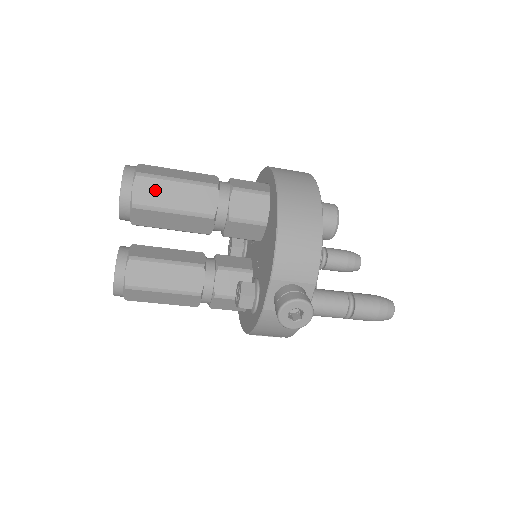
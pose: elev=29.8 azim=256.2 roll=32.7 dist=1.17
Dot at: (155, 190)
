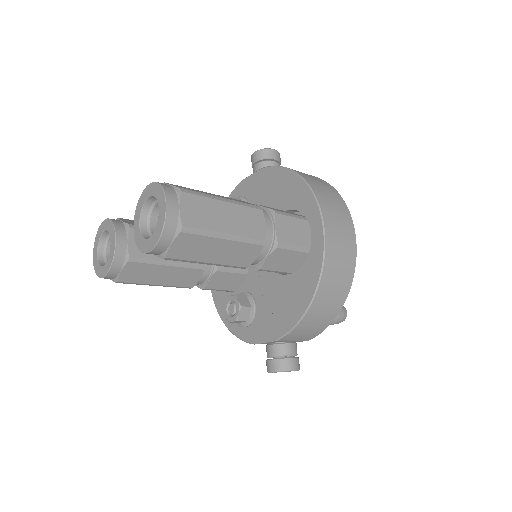
Dot at: (197, 246)
